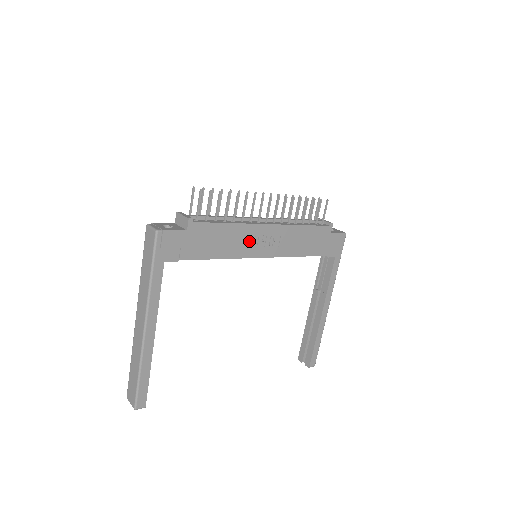
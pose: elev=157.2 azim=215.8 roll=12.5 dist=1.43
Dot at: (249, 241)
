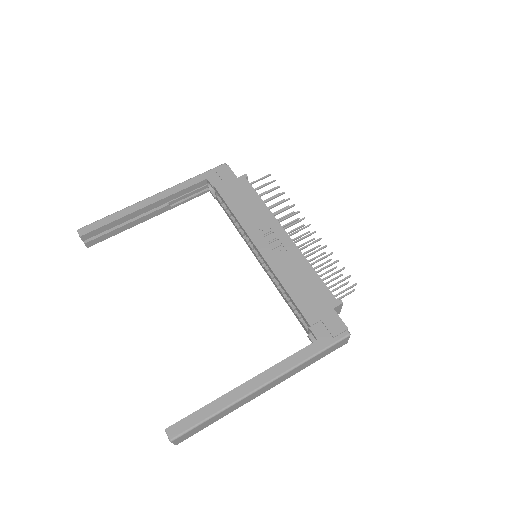
Dot at: (262, 226)
